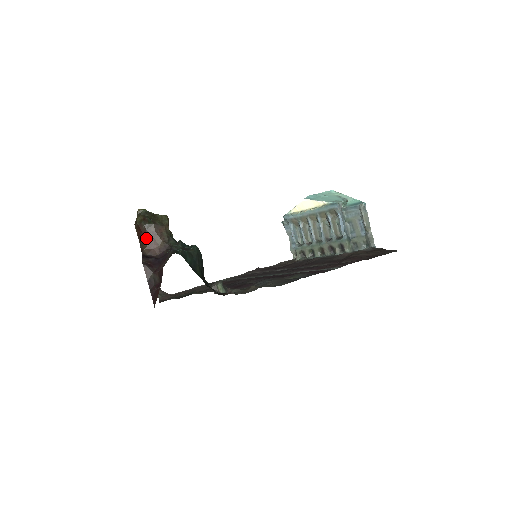
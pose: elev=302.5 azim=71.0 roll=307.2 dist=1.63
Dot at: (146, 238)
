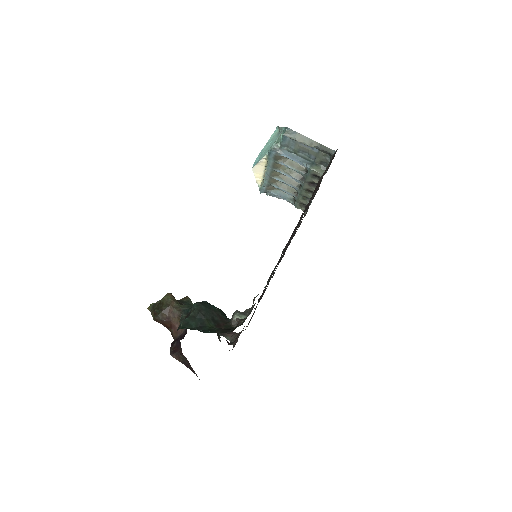
Dot at: (167, 325)
